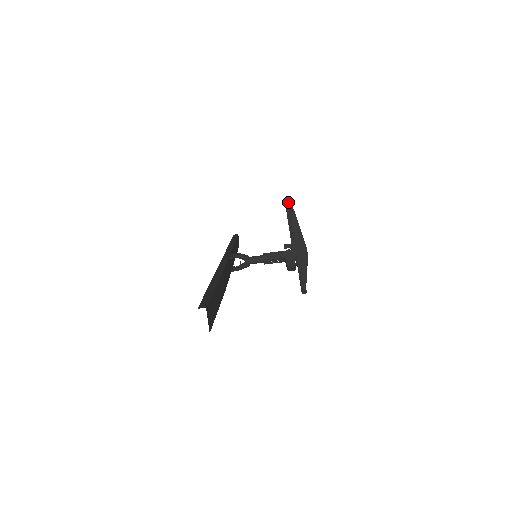
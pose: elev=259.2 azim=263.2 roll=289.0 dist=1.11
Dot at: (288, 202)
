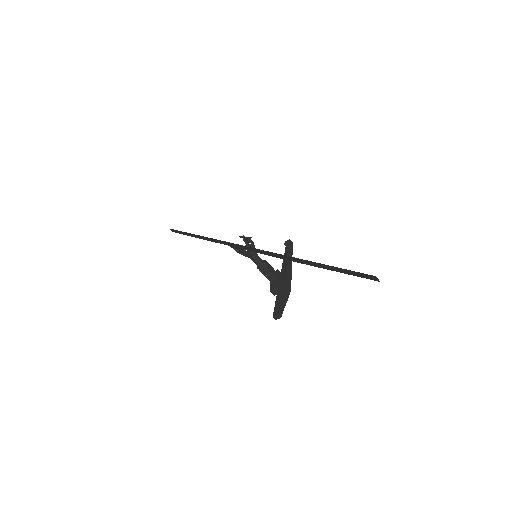
Dot at: (291, 243)
